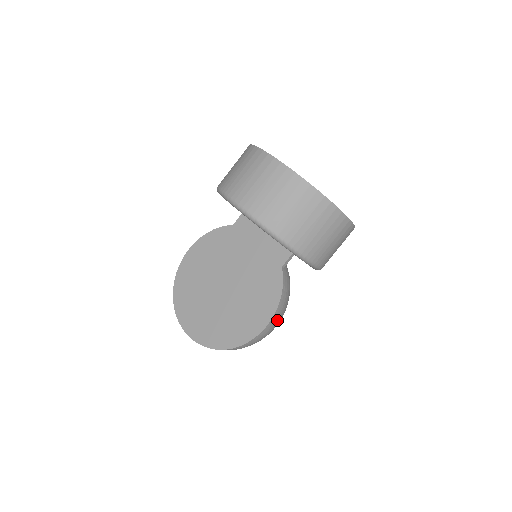
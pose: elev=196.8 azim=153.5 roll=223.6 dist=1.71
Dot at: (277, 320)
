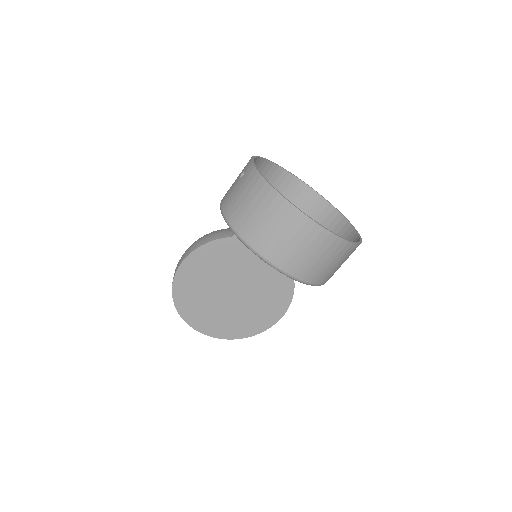
Dot at: occluded
